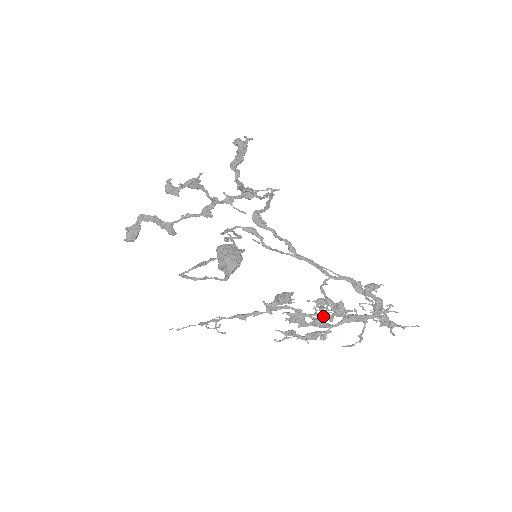
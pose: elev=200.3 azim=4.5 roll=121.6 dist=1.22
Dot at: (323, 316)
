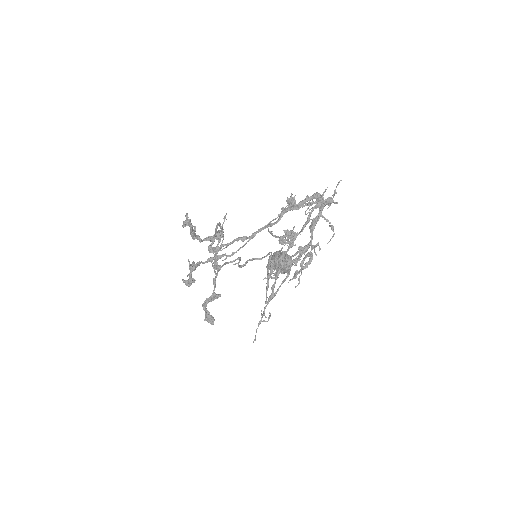
Dot at: (287, 249)
